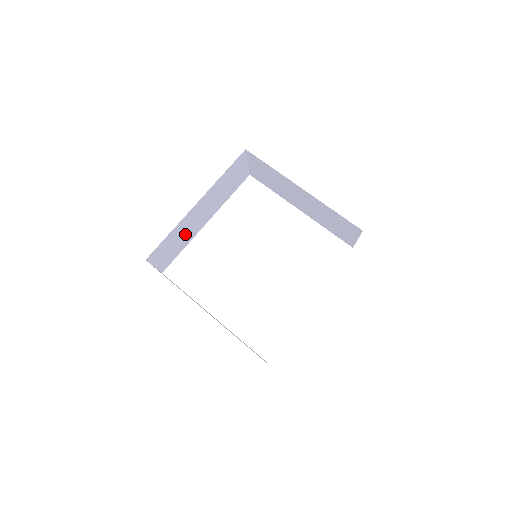
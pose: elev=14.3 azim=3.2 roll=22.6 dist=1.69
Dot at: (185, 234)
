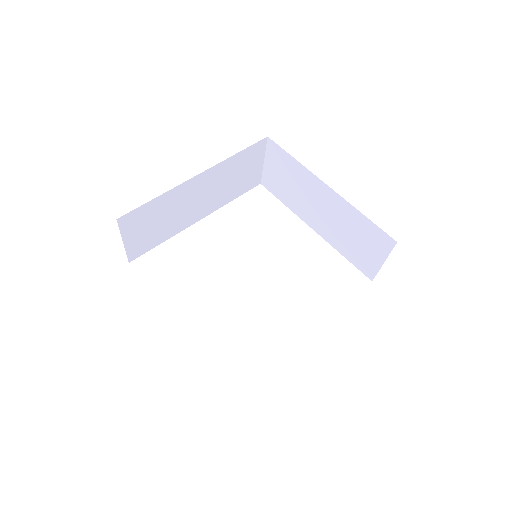
Dot at: (172, 217)
